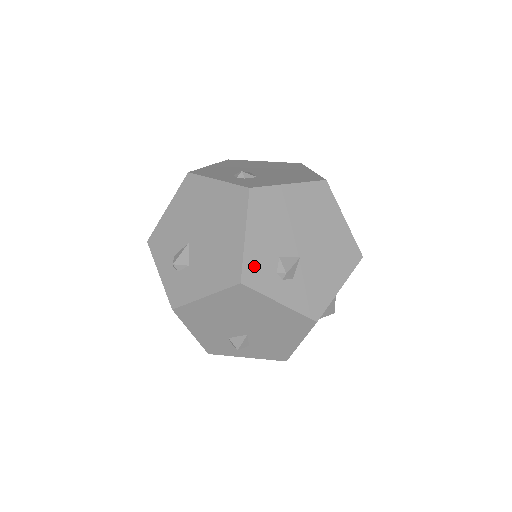
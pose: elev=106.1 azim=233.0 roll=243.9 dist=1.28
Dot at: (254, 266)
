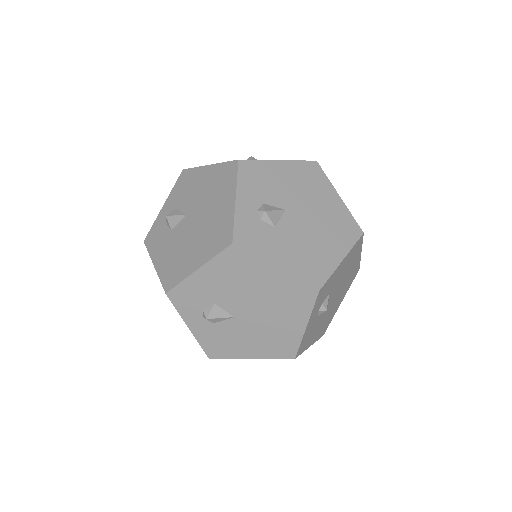
Dot at: (327, 286)
